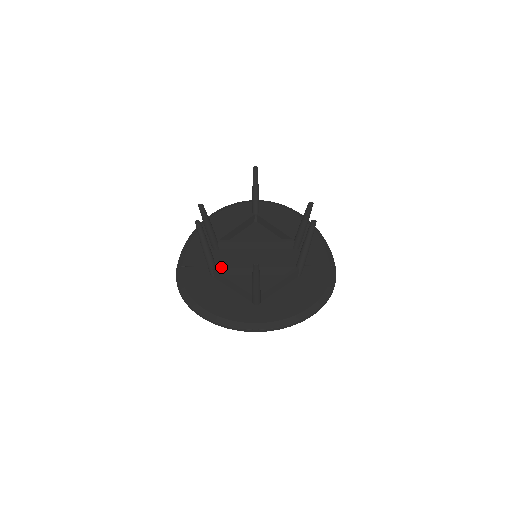
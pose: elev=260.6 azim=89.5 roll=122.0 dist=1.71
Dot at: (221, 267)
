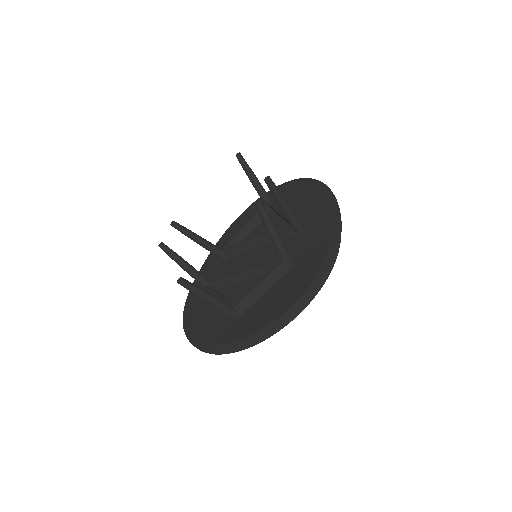
Dot at: (212, 281)
